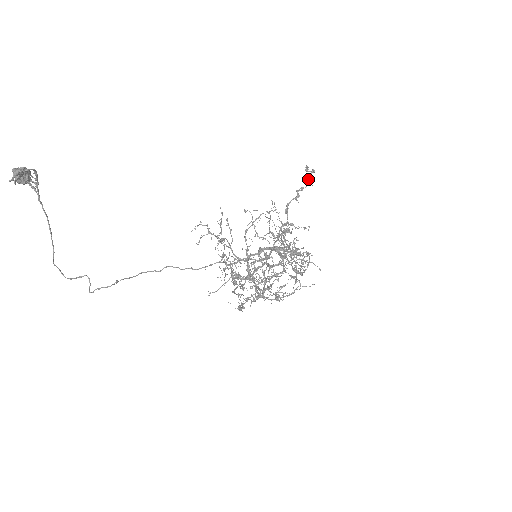
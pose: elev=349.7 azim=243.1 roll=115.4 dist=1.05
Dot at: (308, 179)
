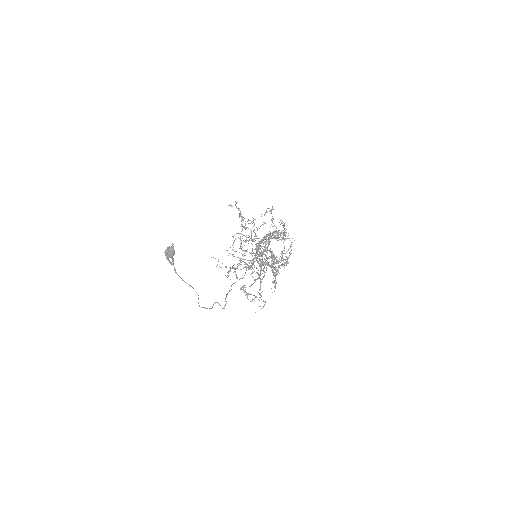
Dot at: occluded
